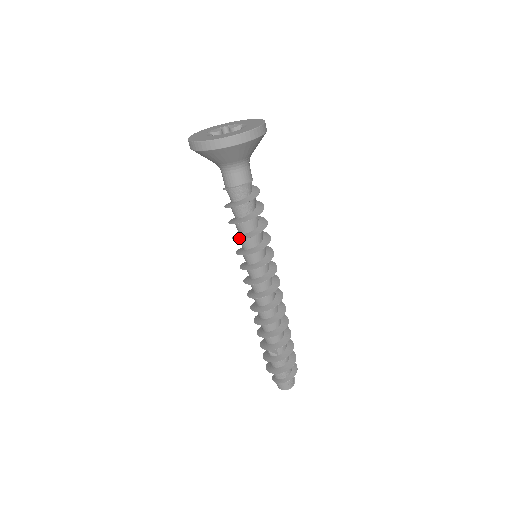
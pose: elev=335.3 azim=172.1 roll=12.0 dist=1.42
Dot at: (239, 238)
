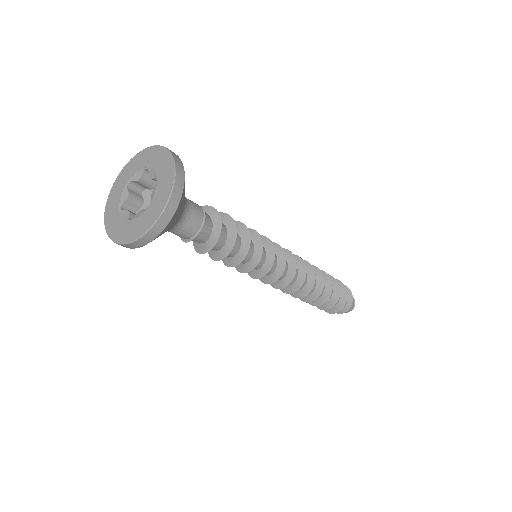
Dot at: (233, 264)
